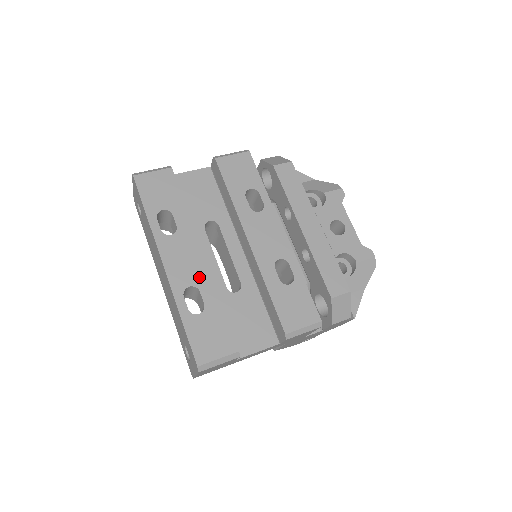
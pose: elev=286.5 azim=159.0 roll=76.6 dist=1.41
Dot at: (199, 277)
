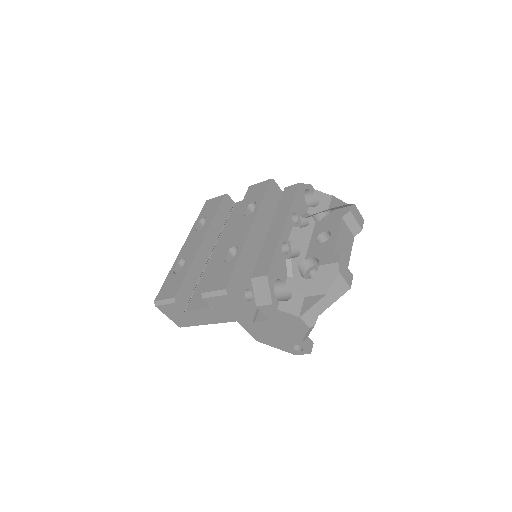
Dot at: (191, 254)
